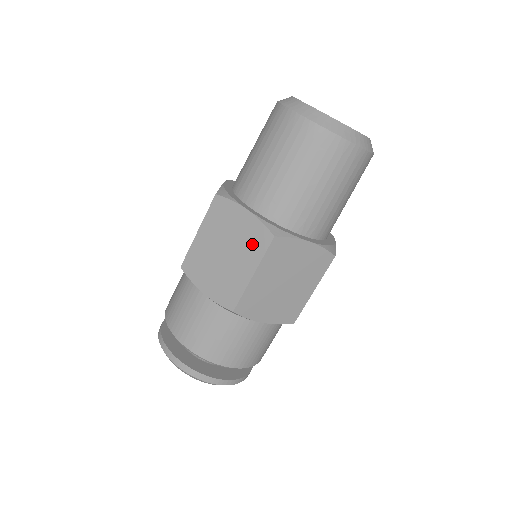
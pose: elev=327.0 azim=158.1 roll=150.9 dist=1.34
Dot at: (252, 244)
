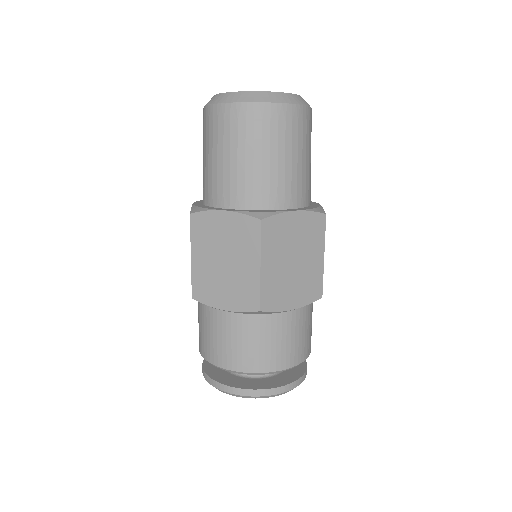
Dot at: occluded
